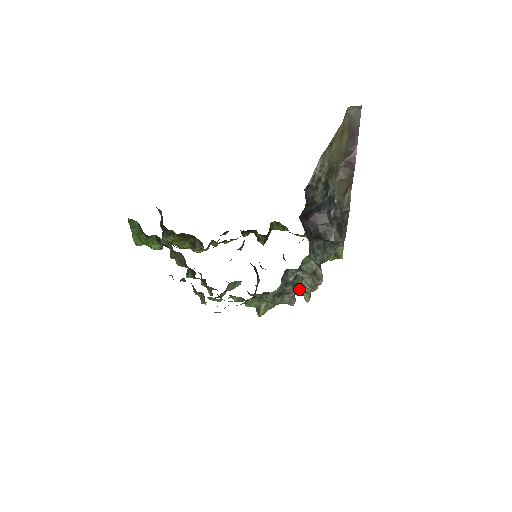
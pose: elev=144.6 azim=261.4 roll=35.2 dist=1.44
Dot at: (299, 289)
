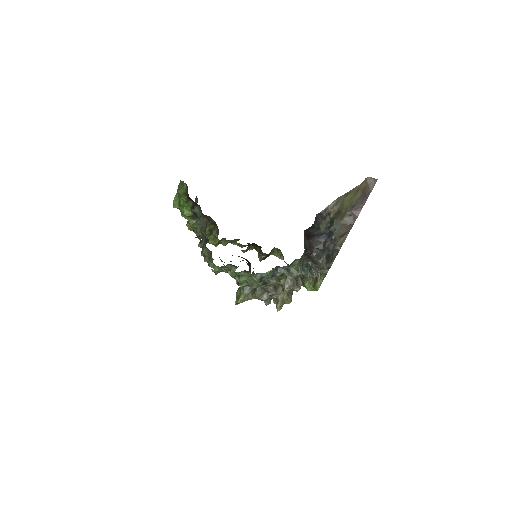
Dot at: (277, 293)
